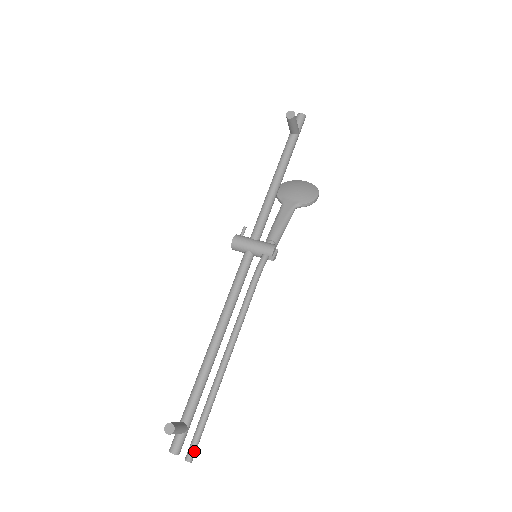
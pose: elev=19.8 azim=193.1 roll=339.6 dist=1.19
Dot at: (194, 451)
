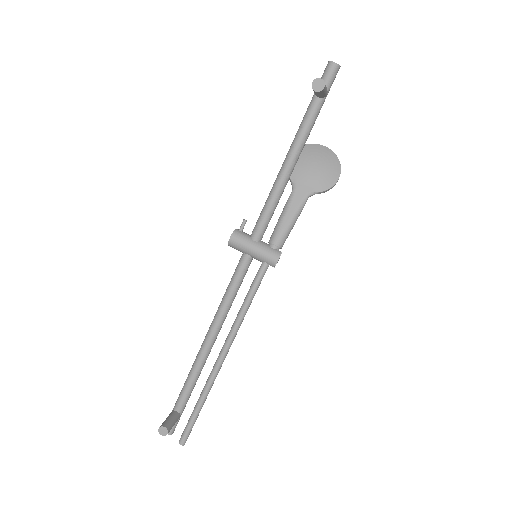
Dot at: (187, 438)
